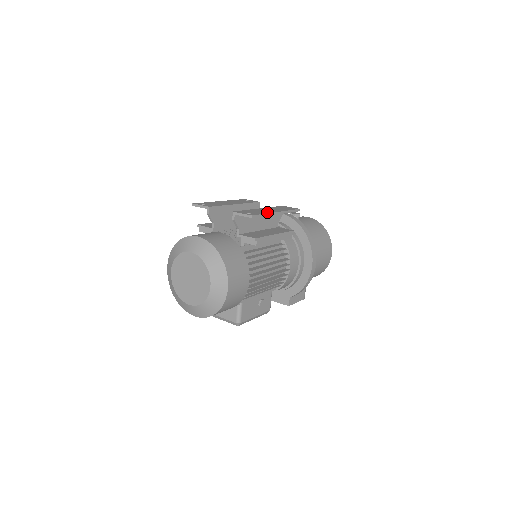
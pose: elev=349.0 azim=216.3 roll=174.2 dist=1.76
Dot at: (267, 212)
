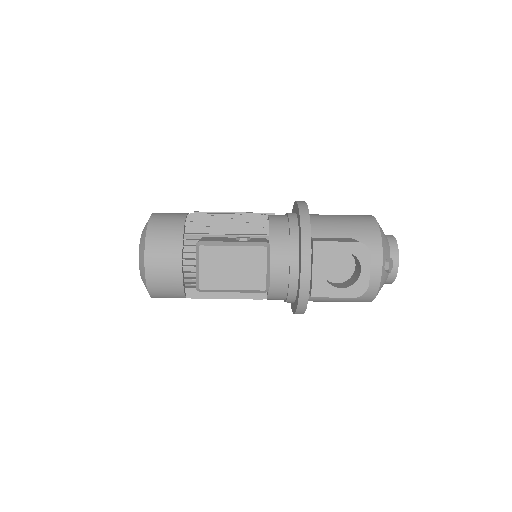
Dot at: occluded
